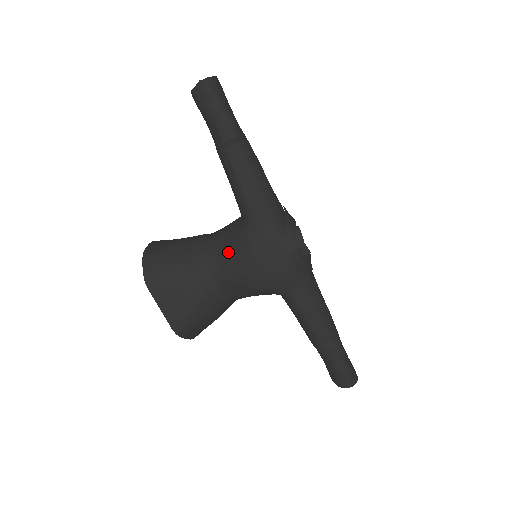
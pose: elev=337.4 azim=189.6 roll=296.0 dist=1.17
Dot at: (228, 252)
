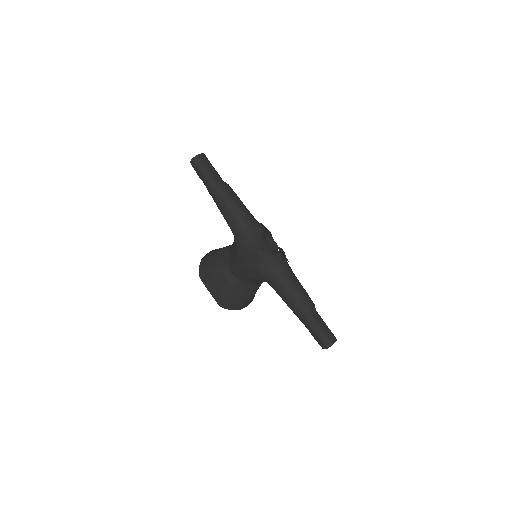
Dot at: (233, 255)
